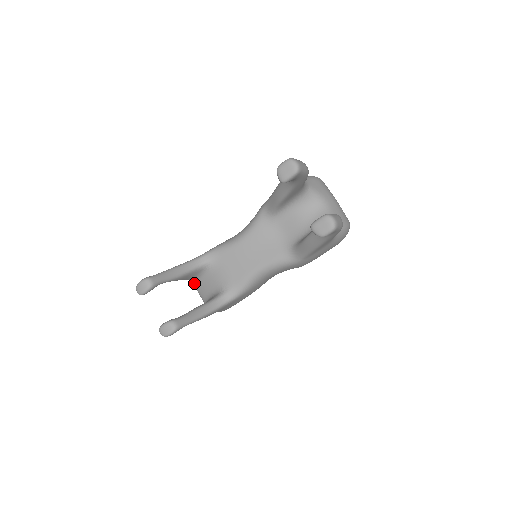
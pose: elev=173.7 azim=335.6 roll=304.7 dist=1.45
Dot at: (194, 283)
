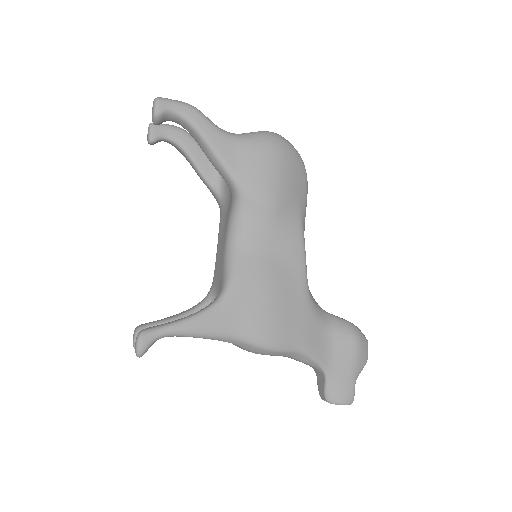
Dot at: occluded
